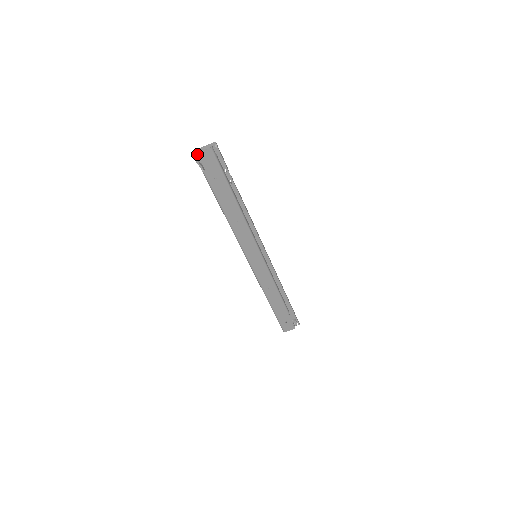
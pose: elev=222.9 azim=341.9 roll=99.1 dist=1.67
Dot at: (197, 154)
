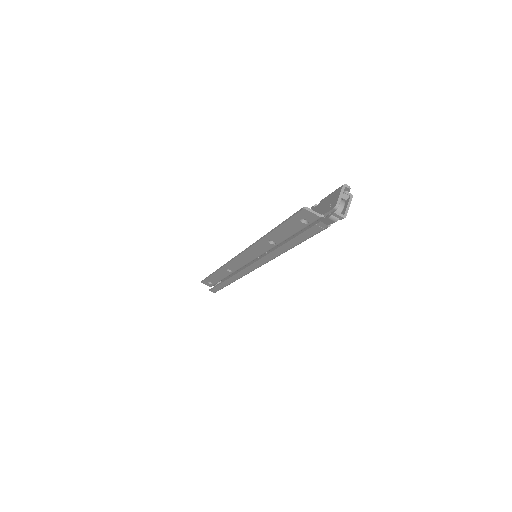
Dot at: occluded
